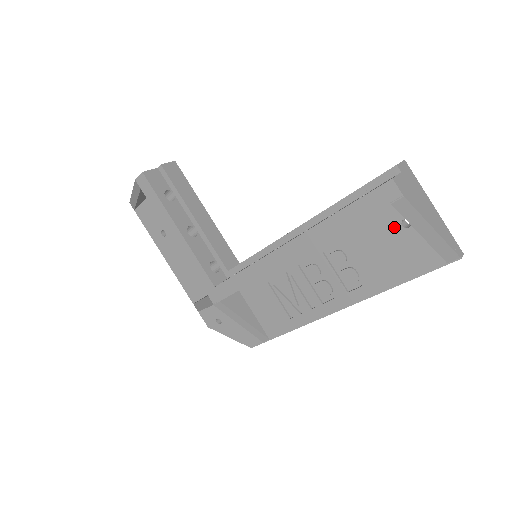
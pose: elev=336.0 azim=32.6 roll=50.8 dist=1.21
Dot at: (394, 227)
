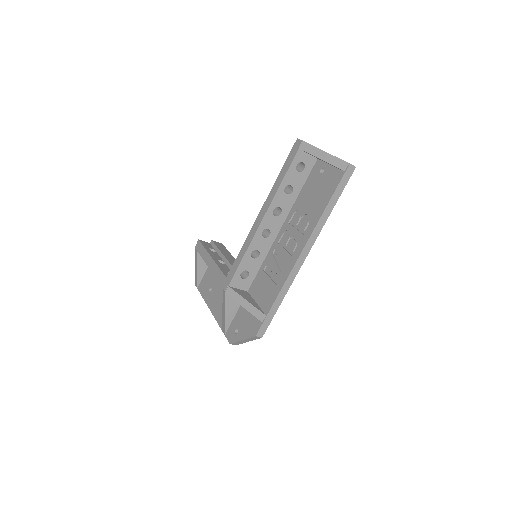
Dot at: (317, 177)
